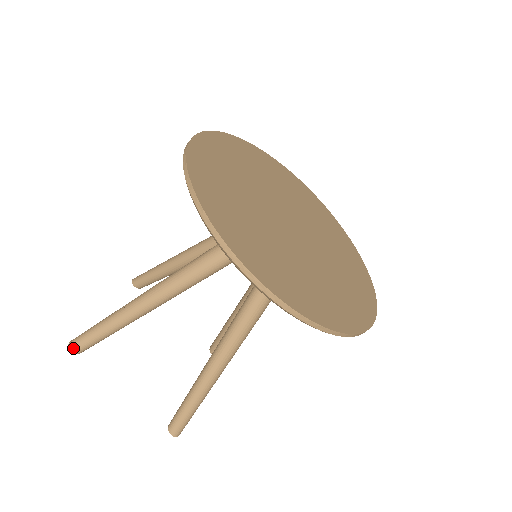
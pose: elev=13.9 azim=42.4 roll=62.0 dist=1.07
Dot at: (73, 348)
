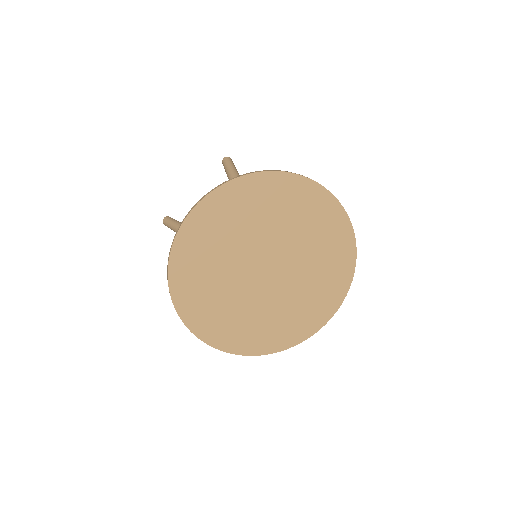
Dot at: (164, 224)
